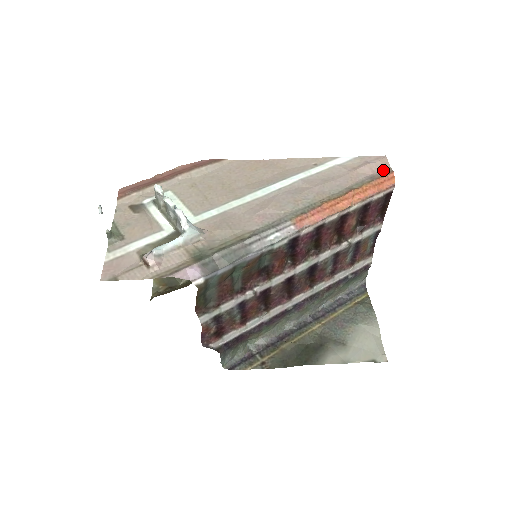
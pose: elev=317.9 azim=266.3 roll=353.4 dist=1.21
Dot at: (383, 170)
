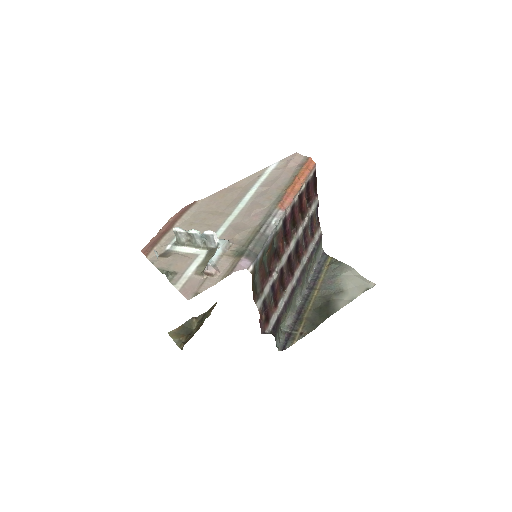
Dot at: (302, 159)
